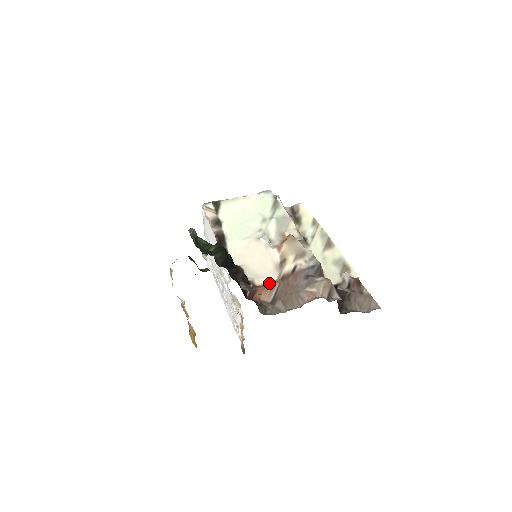
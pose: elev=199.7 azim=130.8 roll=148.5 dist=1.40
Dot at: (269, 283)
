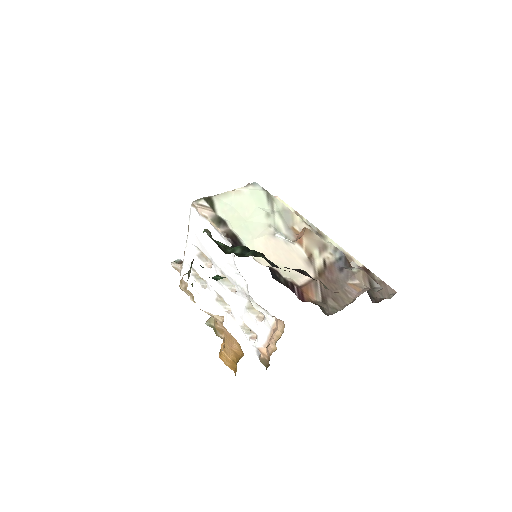
Dot at: (309, 281)
